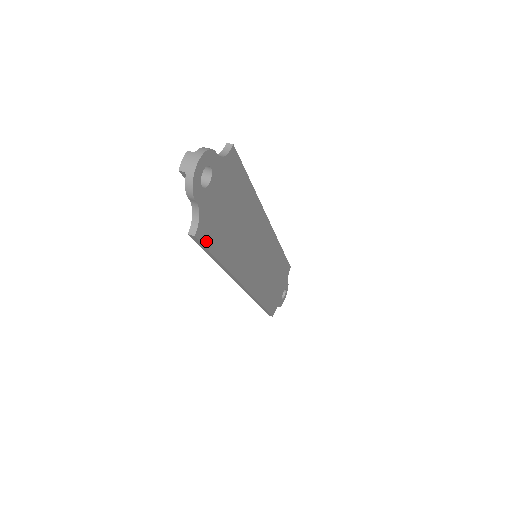
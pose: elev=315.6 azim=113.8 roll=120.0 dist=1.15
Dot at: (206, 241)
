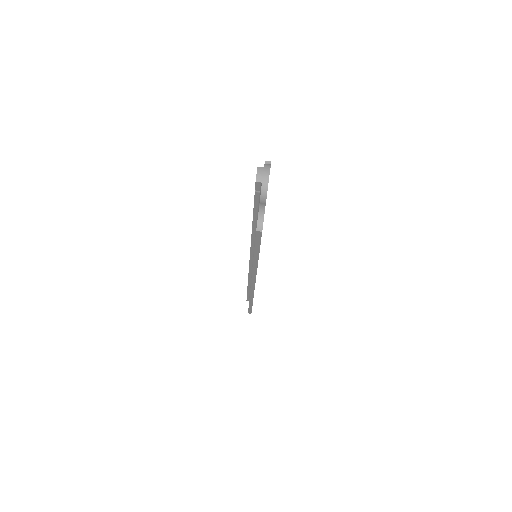
Dot at: occluded
